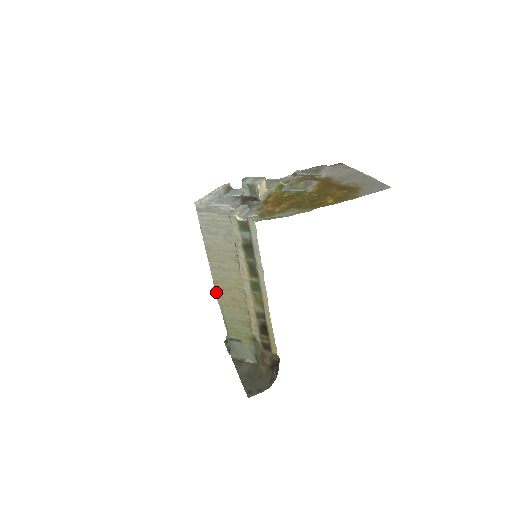
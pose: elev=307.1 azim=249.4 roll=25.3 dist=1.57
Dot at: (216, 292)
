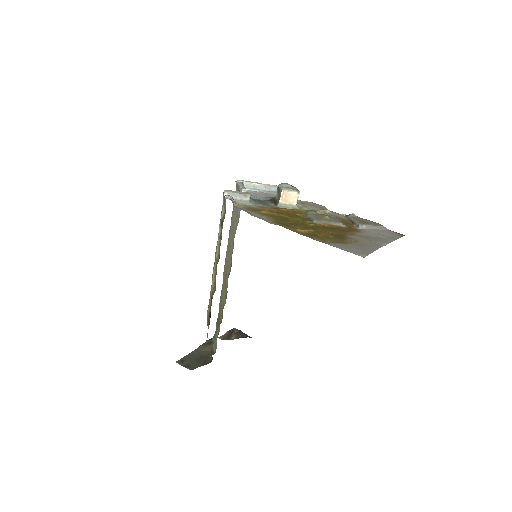
Dot at: (224, 268)
